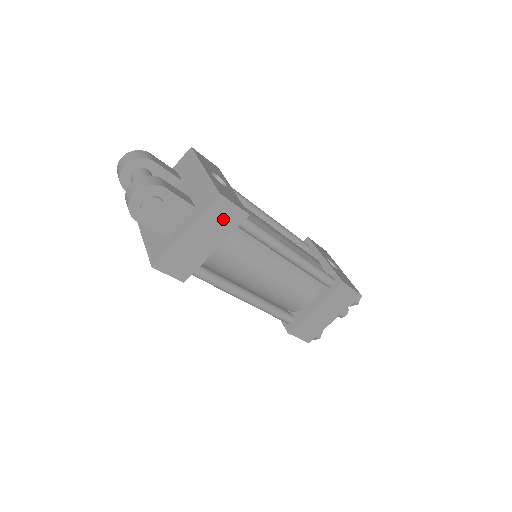
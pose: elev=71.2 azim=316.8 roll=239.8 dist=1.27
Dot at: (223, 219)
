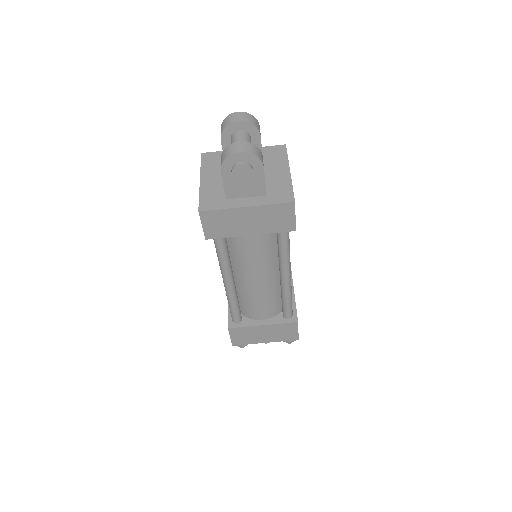
Dot at: (278, 220)
